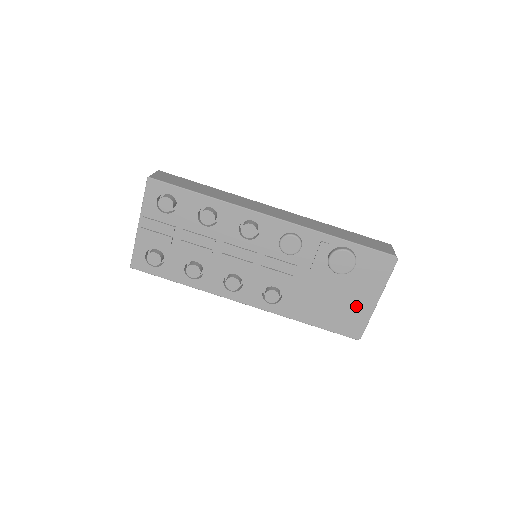
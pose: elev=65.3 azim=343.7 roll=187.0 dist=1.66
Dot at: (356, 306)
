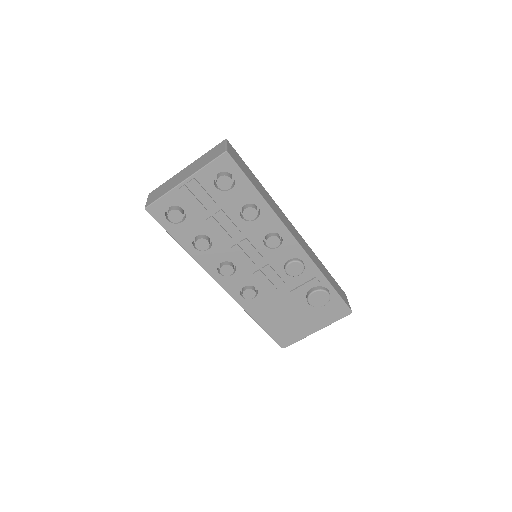
Dot at: (300, 328)
